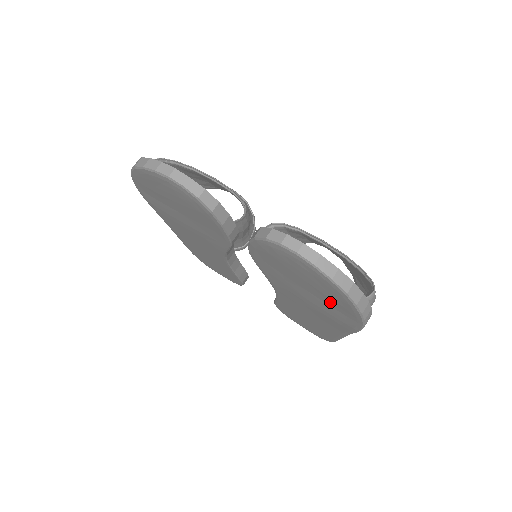
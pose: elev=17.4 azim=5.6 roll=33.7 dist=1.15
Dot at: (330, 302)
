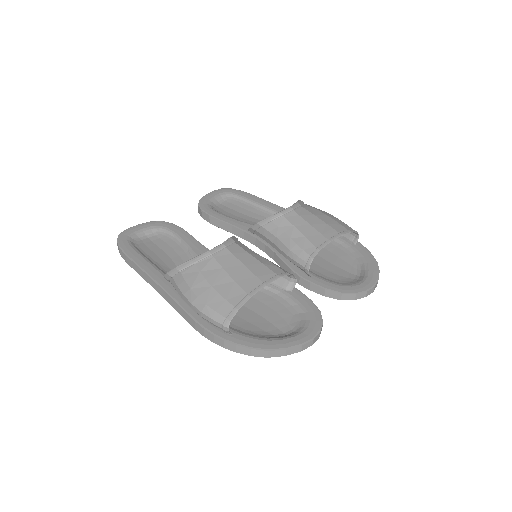
Dot at: occluded
